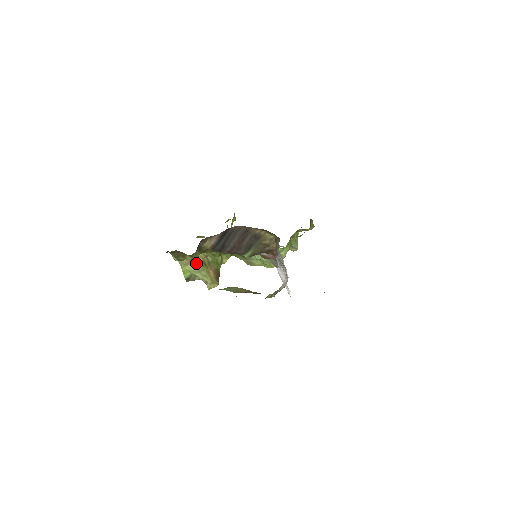
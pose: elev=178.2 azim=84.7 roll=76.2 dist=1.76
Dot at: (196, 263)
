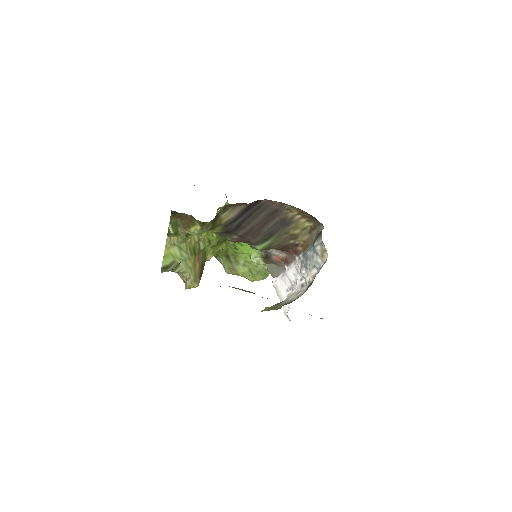
Dot at: (185, 247)
